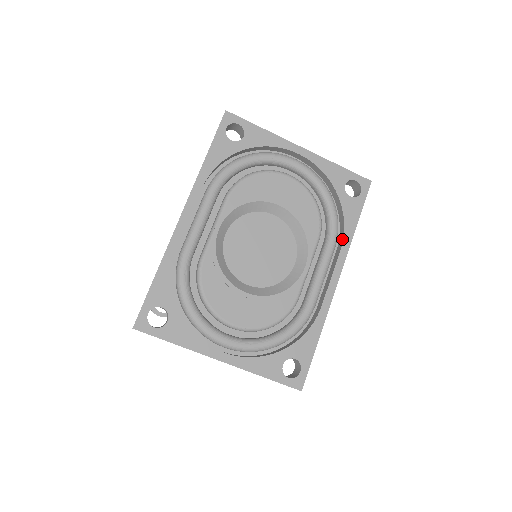
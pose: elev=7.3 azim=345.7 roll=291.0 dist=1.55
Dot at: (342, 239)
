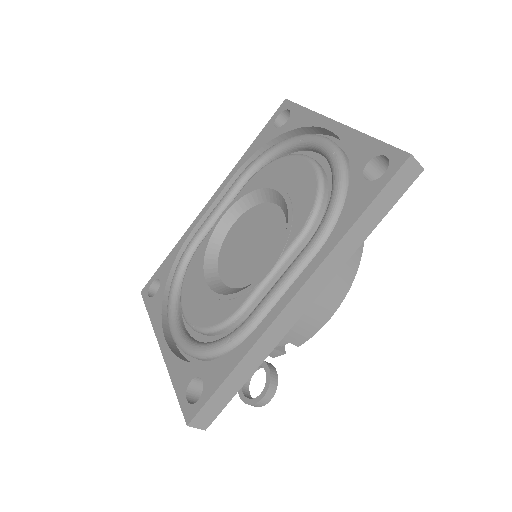
Dot at: (327, 241)
